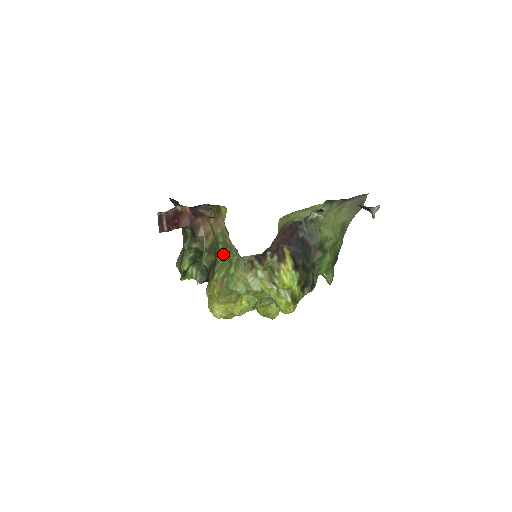
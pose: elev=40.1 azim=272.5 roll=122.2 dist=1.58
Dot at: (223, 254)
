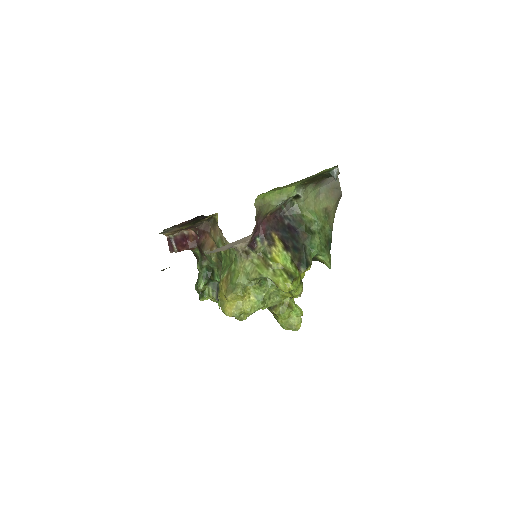
Dot at: (225, 258)
